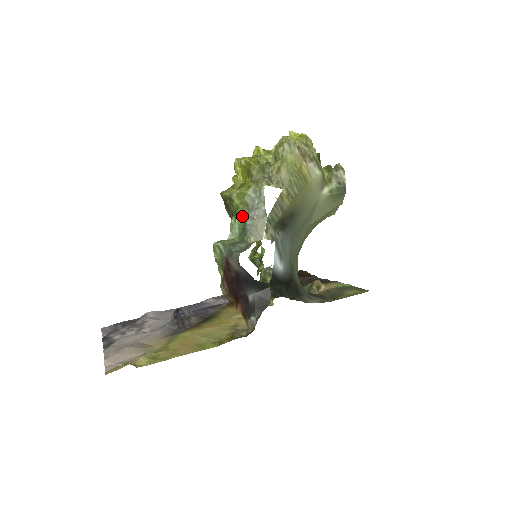
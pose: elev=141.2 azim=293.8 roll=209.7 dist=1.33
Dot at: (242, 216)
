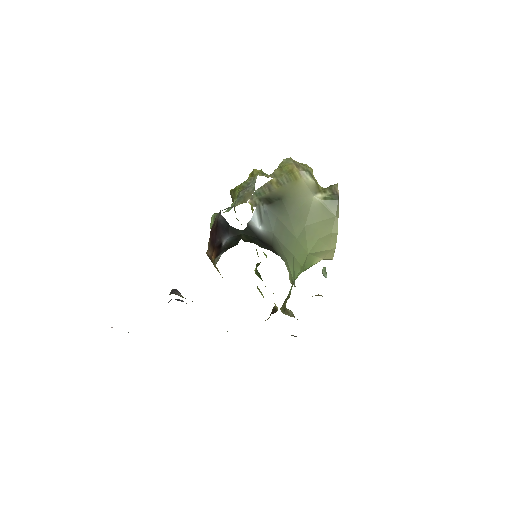
Dot at: (238, 195)
